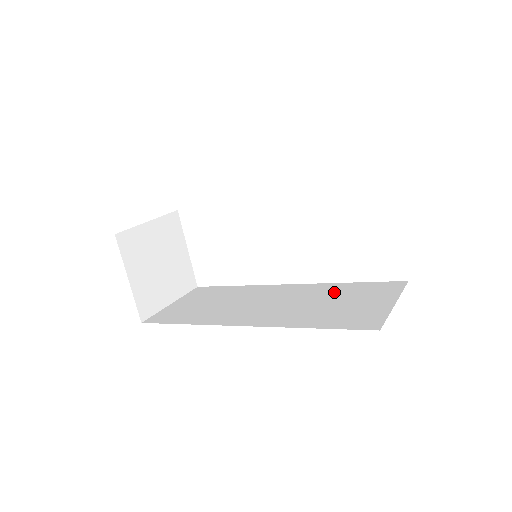
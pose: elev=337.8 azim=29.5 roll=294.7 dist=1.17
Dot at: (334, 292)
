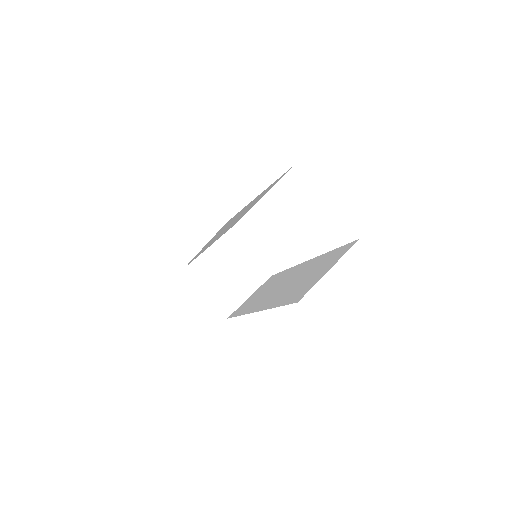
Dot at: (316, 264)
